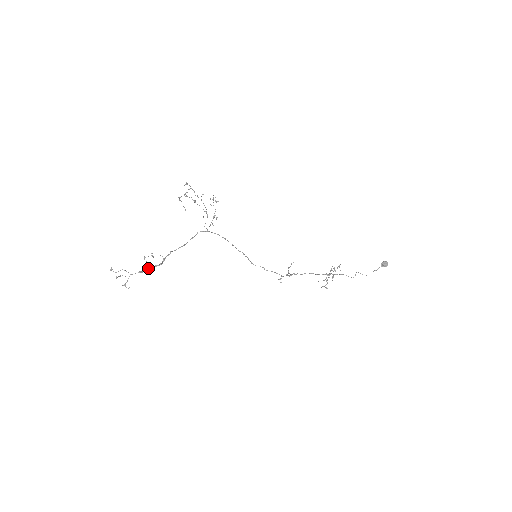
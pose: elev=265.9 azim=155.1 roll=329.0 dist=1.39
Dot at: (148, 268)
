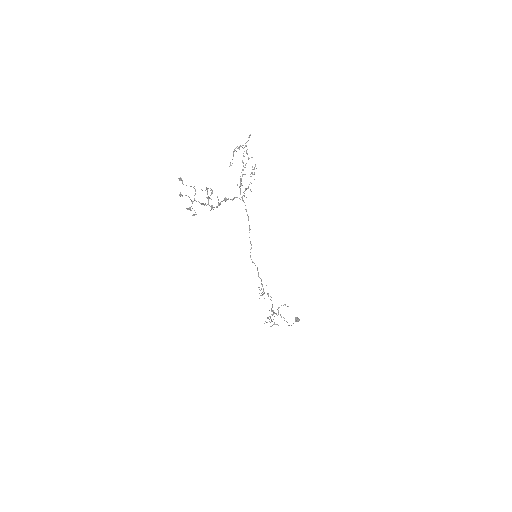
Dot at: (207, 204)
